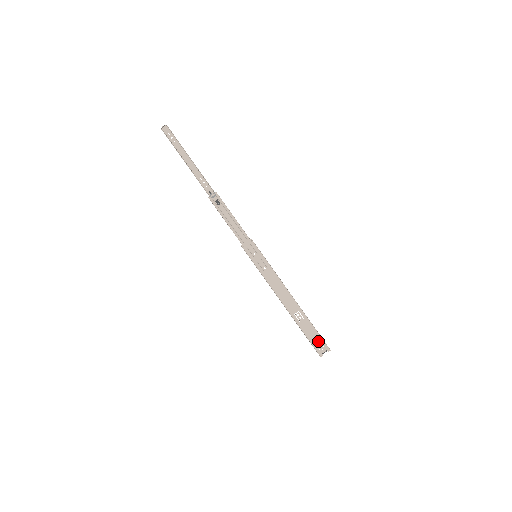
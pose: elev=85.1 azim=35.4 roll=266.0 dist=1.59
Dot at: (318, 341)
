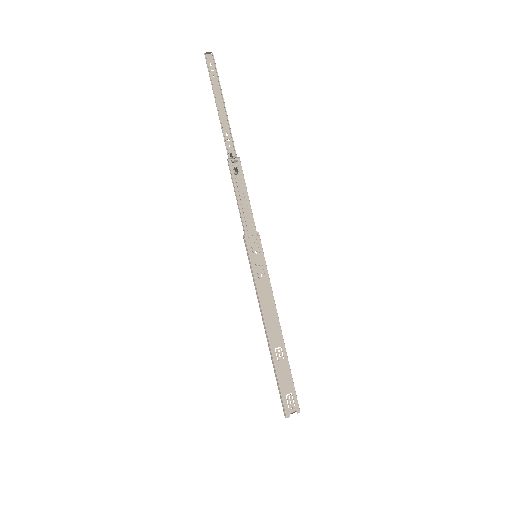
Dot at: (290, 395)
